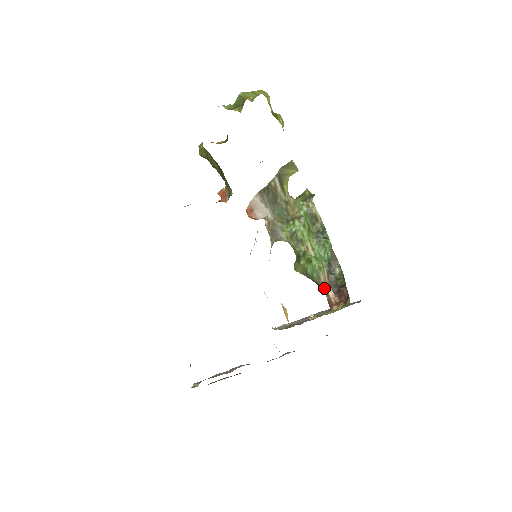
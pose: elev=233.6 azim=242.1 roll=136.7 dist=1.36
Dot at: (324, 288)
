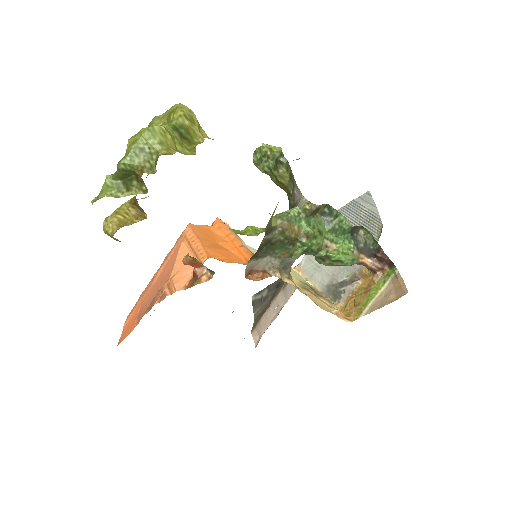
Dot at: (360, 264)
